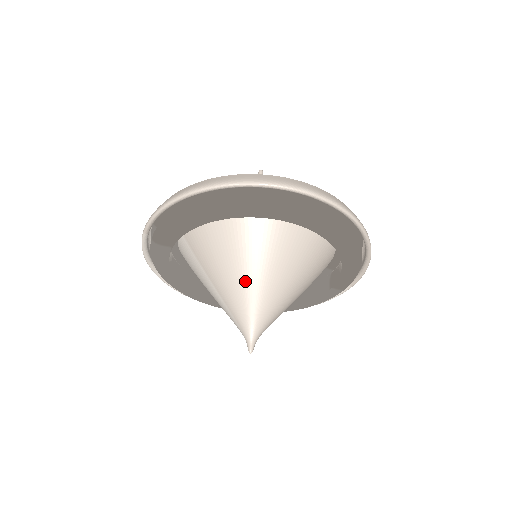
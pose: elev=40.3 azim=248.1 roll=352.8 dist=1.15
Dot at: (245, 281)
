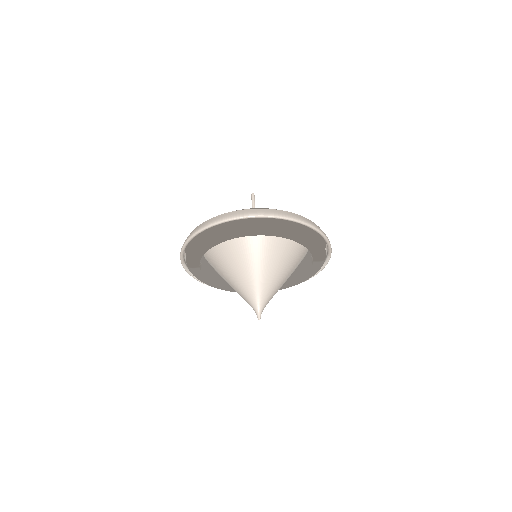
Dot at: (243, 277)
